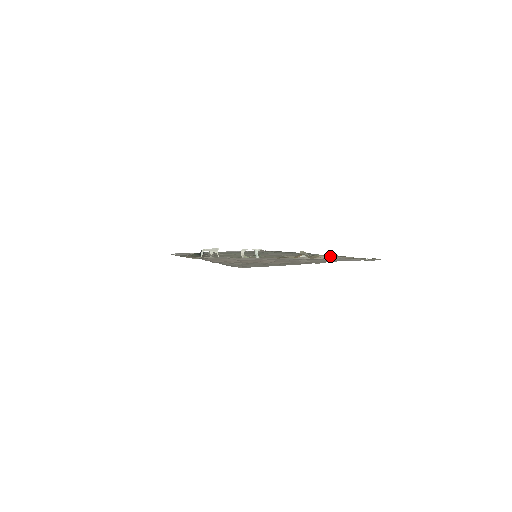
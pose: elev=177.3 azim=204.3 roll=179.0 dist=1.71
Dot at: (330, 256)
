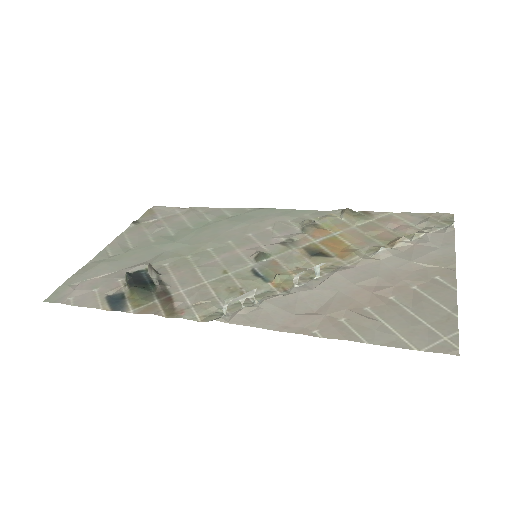
Dot at: (362, 220)
